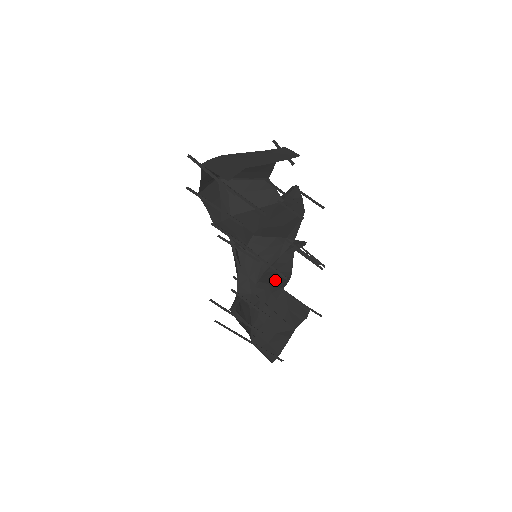
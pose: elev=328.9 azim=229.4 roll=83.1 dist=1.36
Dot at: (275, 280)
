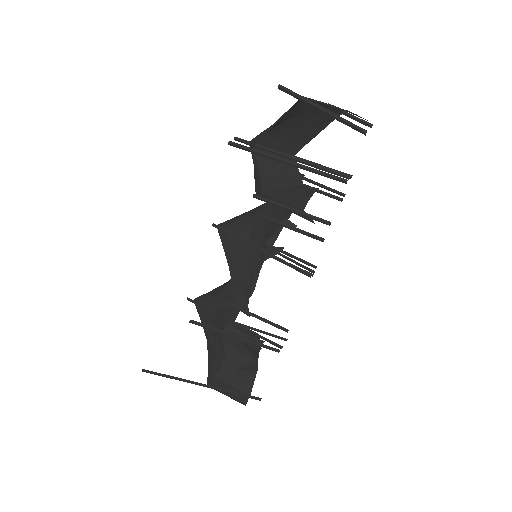
Dot at: occluded
